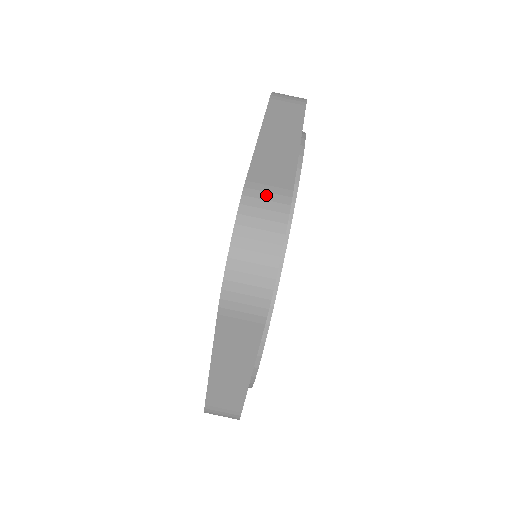
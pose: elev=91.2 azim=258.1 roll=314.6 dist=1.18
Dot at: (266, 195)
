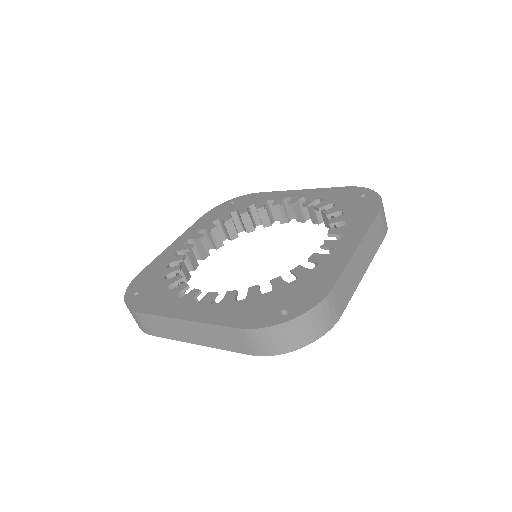
Dot at: (332, 308)
